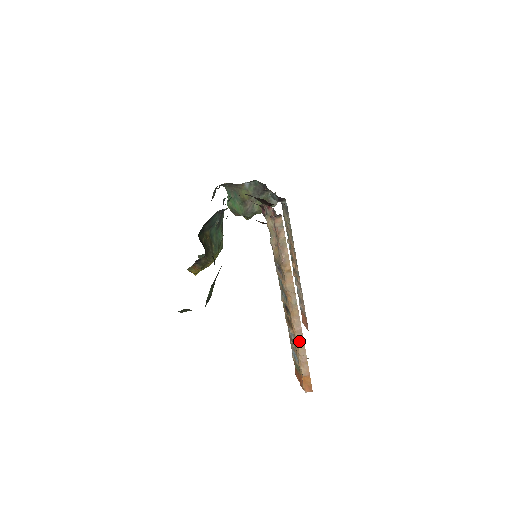
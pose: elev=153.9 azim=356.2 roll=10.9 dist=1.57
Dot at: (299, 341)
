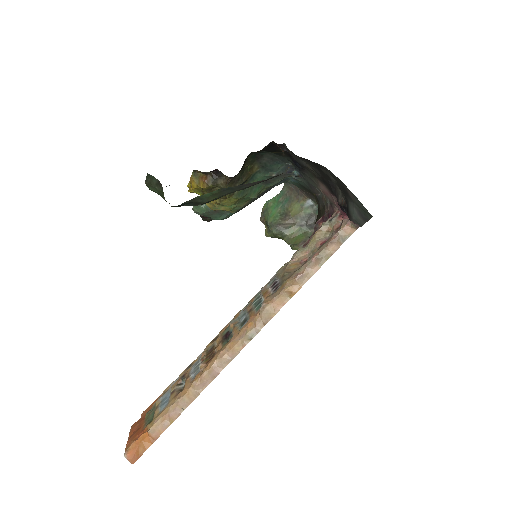
Dot at: (198, 384)
